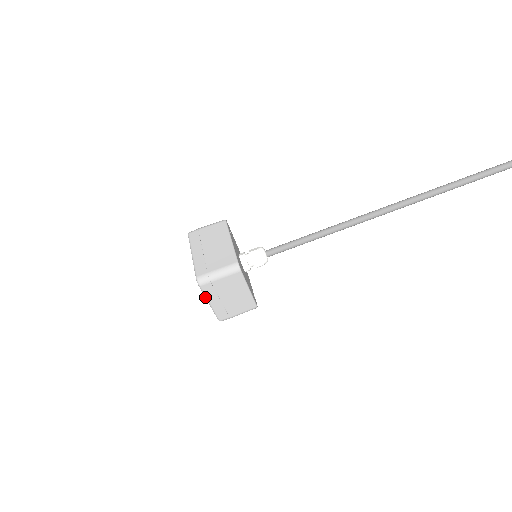
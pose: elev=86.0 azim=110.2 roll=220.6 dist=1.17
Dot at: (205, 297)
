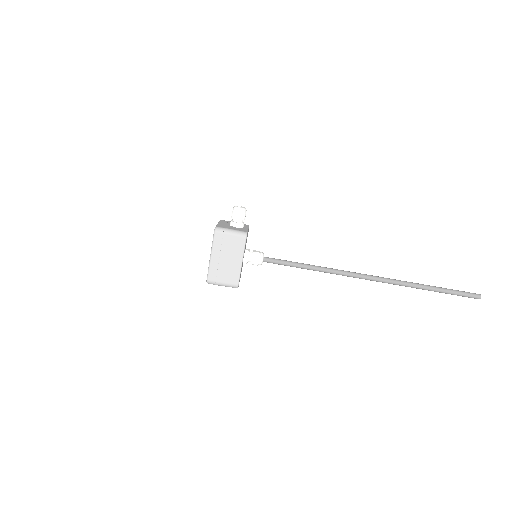
Dot at: occluded
